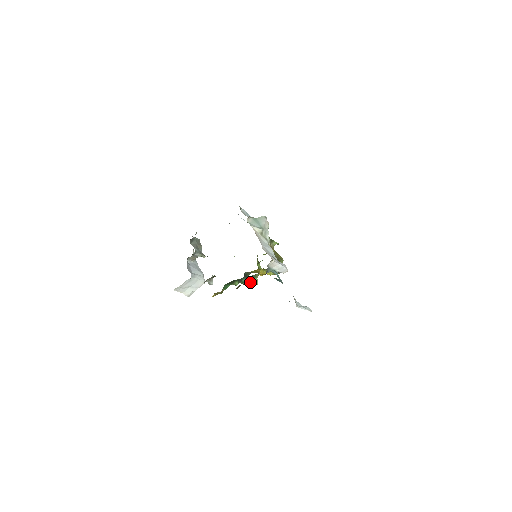
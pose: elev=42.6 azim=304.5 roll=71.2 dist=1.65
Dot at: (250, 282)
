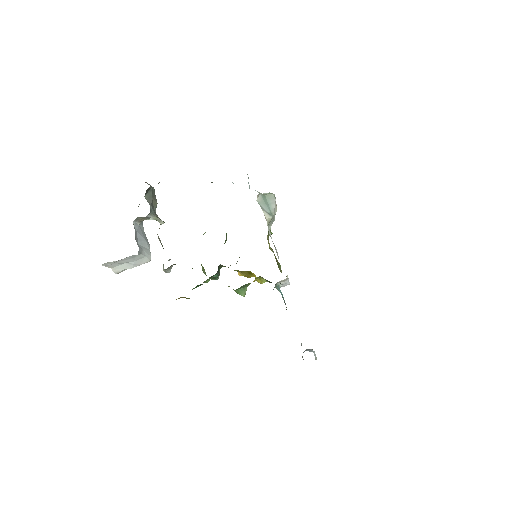
Dot at: (237, 291)
